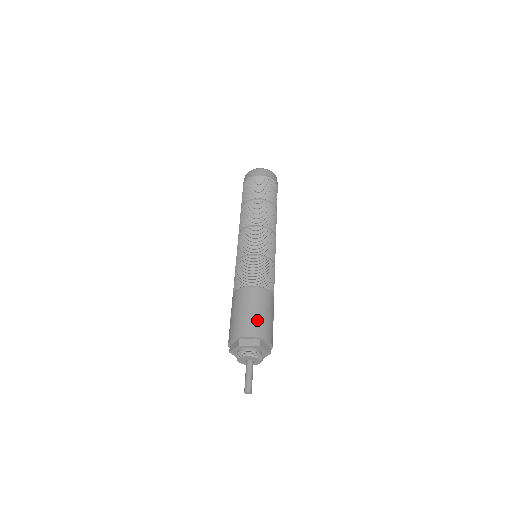
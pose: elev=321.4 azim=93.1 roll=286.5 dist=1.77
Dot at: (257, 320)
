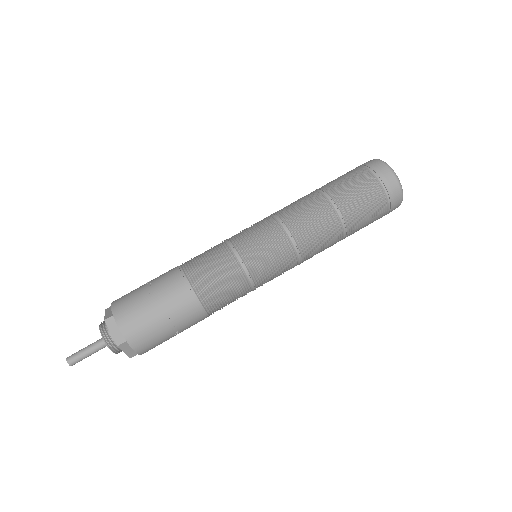
Dot at: (147, 322)
